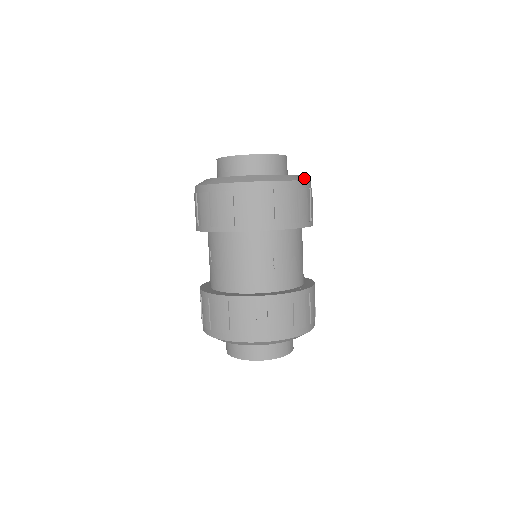
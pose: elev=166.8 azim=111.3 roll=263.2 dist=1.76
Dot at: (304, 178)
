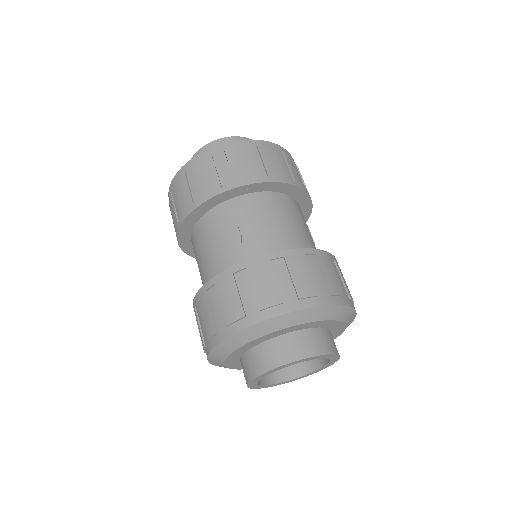
Dot at: occluded
